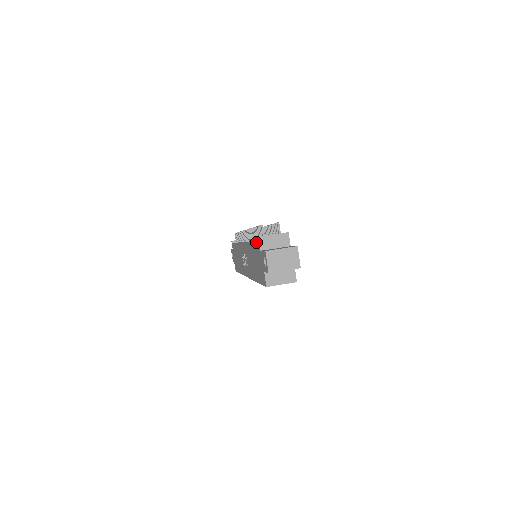
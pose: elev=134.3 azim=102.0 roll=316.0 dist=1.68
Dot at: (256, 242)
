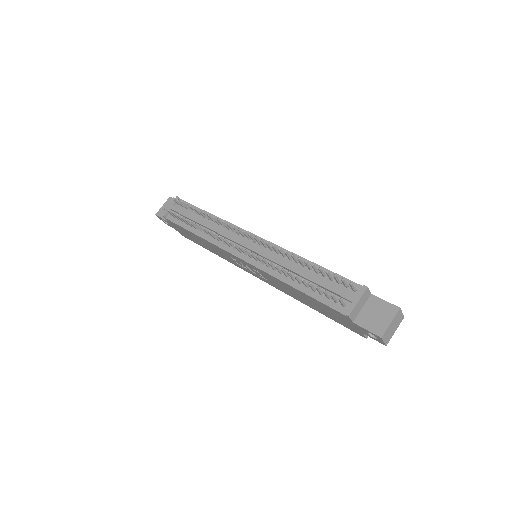
Dot at: (333, 310)
